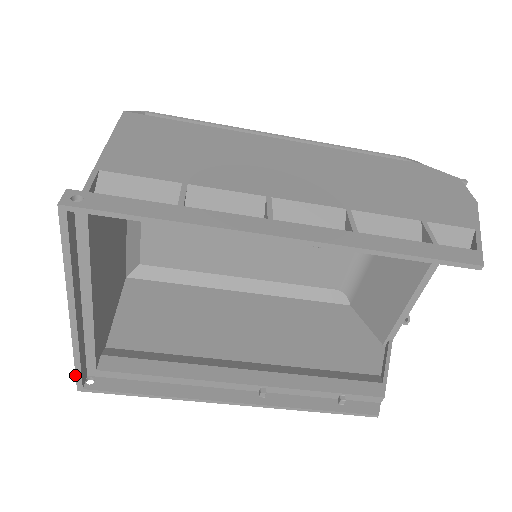
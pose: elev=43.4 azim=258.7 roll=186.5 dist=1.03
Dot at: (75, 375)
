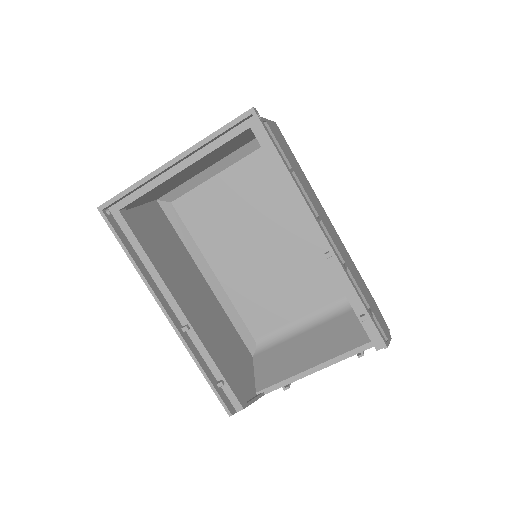
Dot at: (113, 197)
